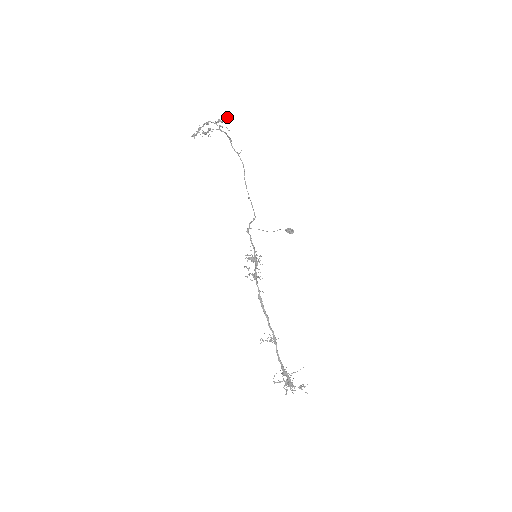
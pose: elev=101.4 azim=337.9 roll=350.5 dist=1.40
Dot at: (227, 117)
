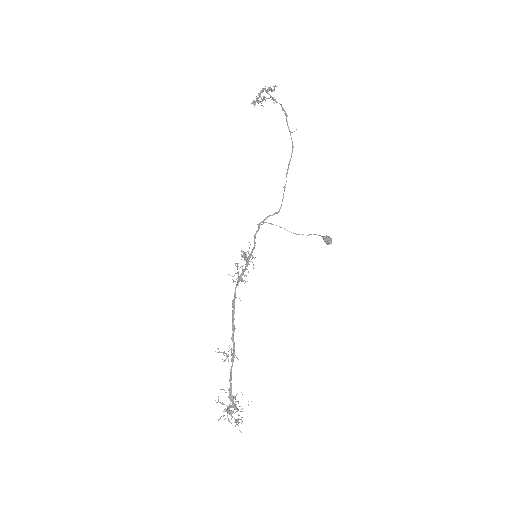
Dot at: (274, 86)
